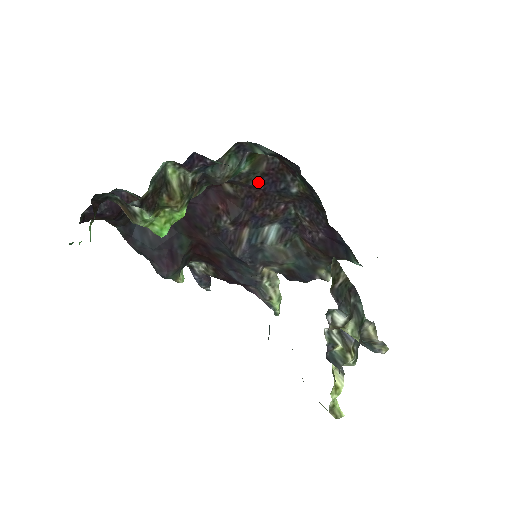
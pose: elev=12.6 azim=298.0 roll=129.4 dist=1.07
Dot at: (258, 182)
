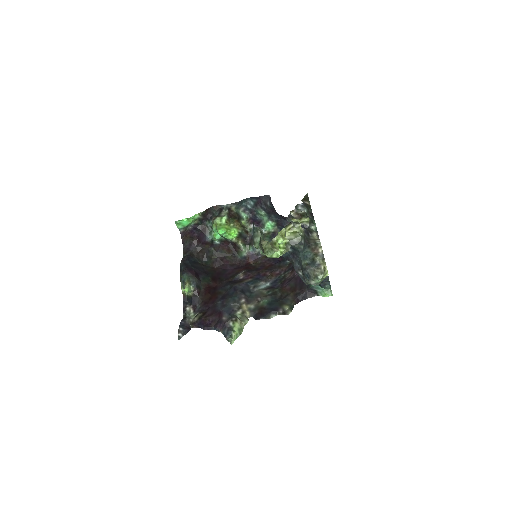
Dot at: (271, 259)
